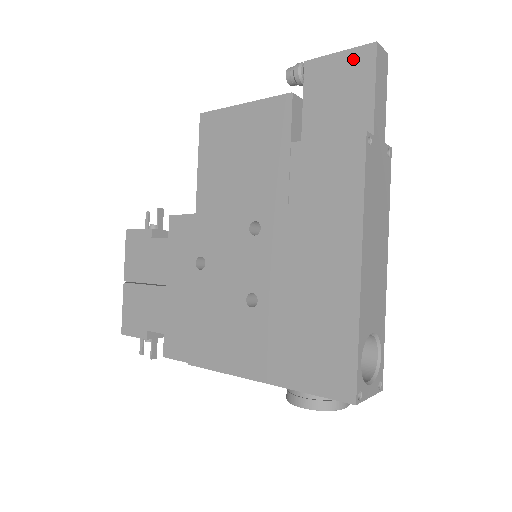
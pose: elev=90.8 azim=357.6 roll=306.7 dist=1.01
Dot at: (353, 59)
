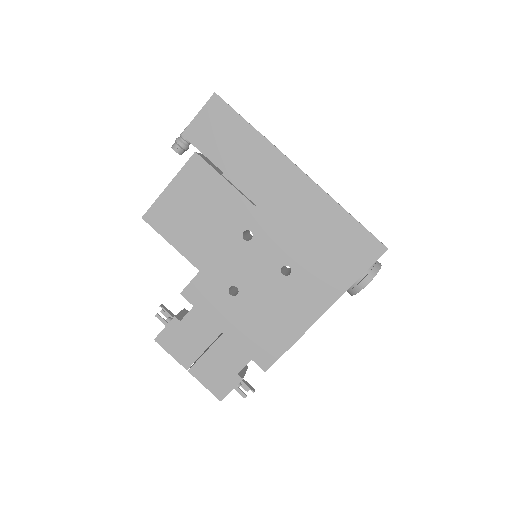
Dot at: (210, 110)
